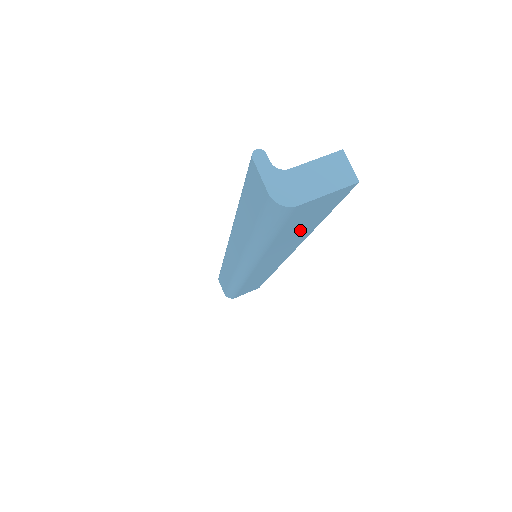
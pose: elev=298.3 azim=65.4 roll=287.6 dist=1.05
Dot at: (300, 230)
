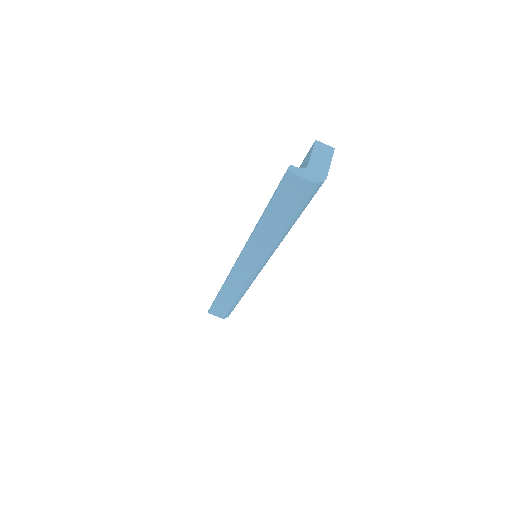
Dot at: occluded
